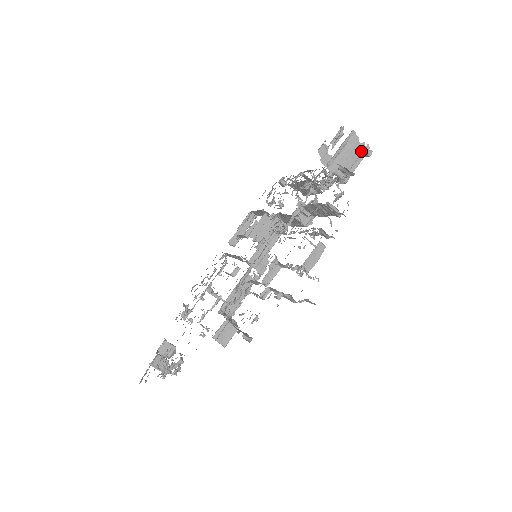
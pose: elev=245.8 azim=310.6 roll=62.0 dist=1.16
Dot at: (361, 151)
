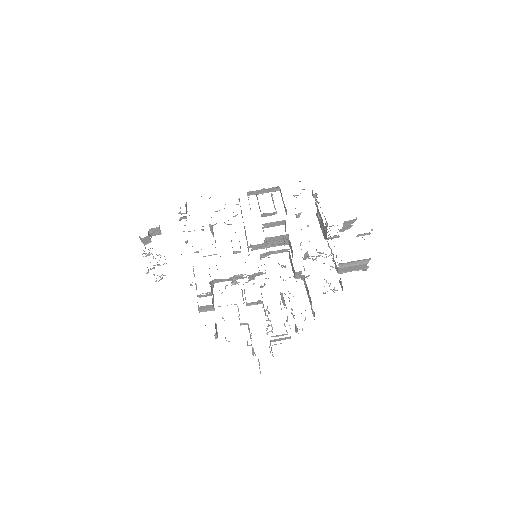
Dot at: (362, 268)
